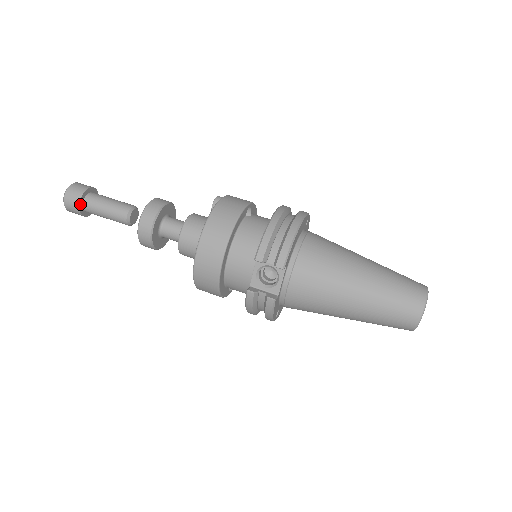
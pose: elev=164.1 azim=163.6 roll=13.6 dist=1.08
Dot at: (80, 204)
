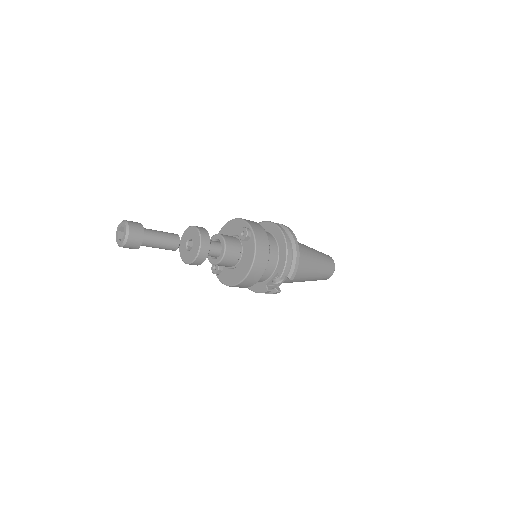
Dot at: (140, 245)
